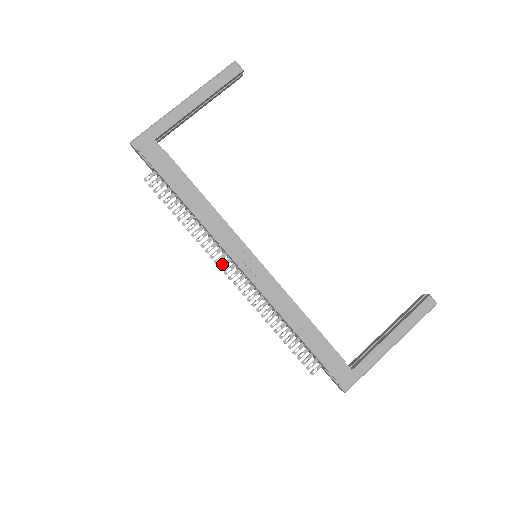
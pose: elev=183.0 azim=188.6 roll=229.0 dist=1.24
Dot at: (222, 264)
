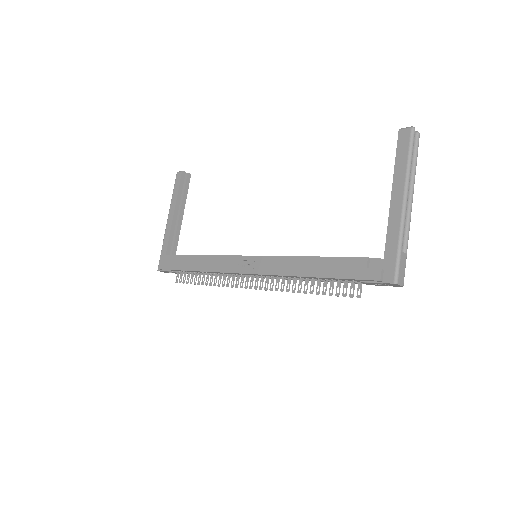
Dot at: (240, 284)
